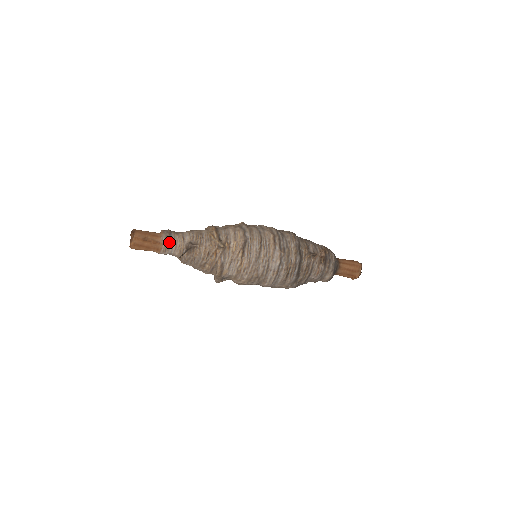
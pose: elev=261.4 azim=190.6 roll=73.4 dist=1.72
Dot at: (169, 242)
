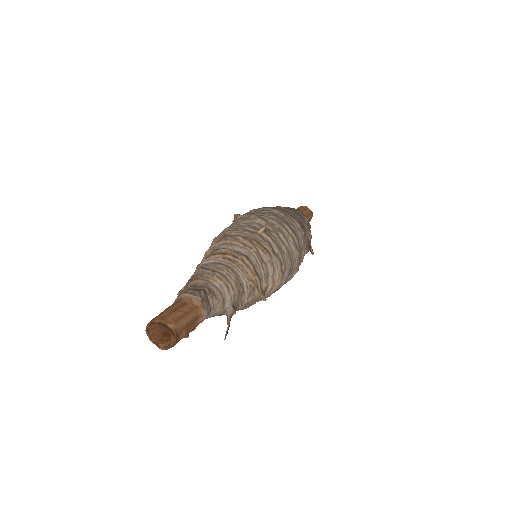
Dot at: (208, 315)
